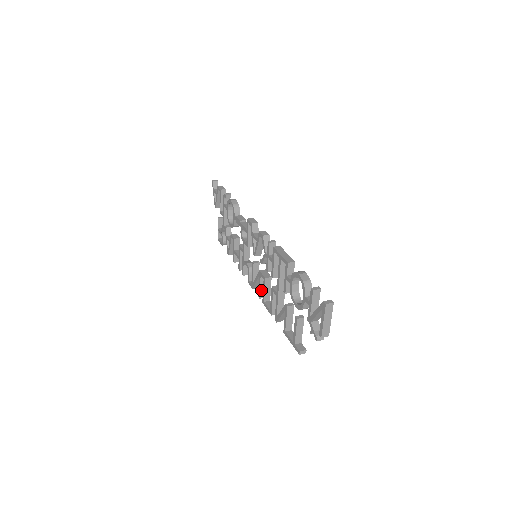
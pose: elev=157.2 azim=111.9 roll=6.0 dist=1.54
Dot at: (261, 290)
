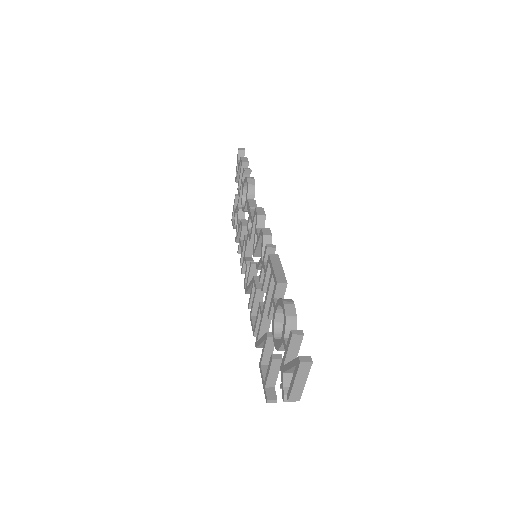
Dot at: (252, 300)
